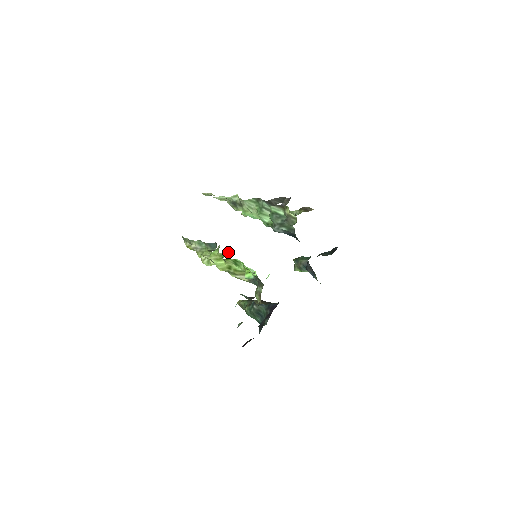
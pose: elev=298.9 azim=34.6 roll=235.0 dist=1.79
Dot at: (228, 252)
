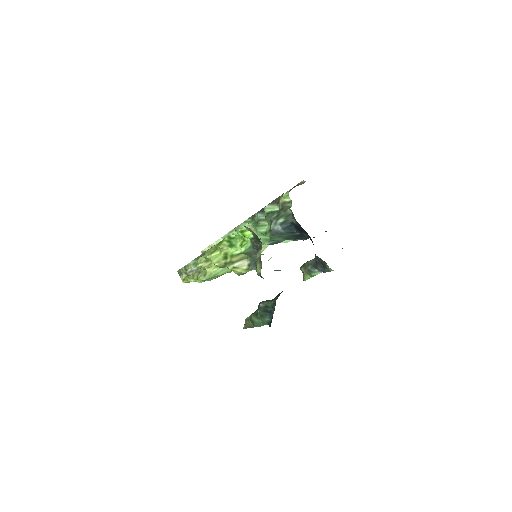
Dot at: occluded
